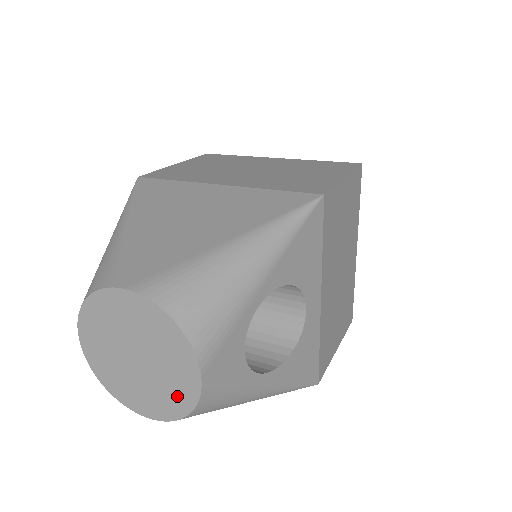
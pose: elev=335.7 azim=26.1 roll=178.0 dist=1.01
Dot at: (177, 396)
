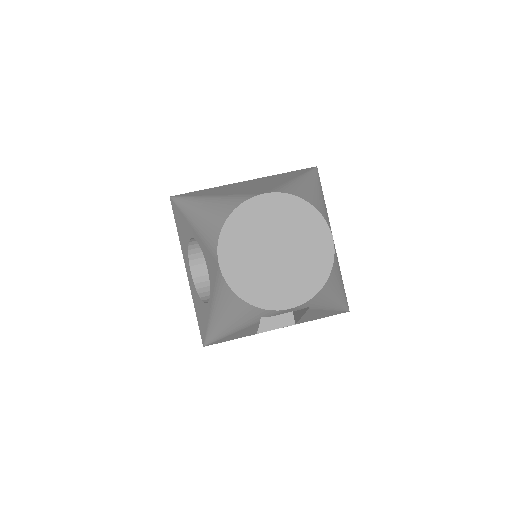
Dot at: (316, 267)
